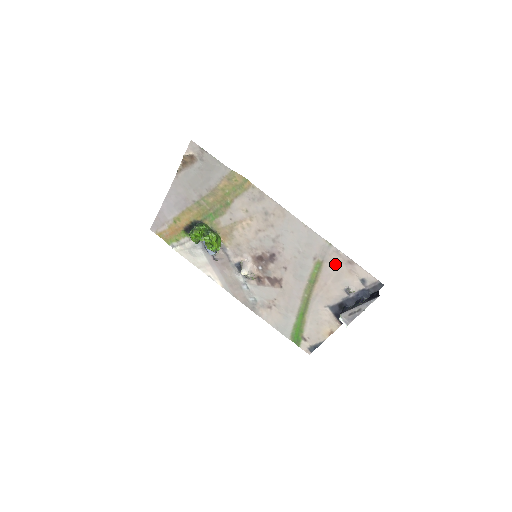
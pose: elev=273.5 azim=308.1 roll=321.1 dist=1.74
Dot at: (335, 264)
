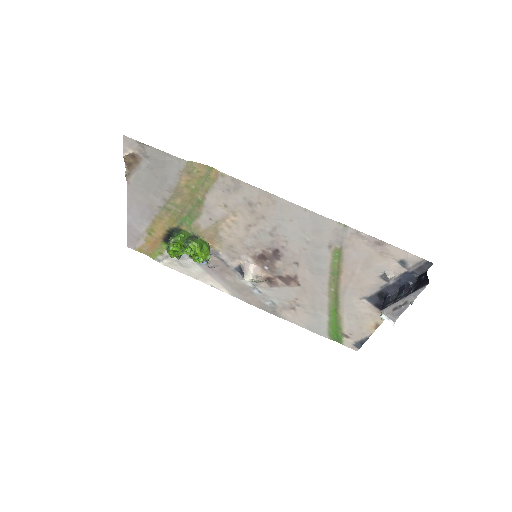
Dot at: (359, 249)
